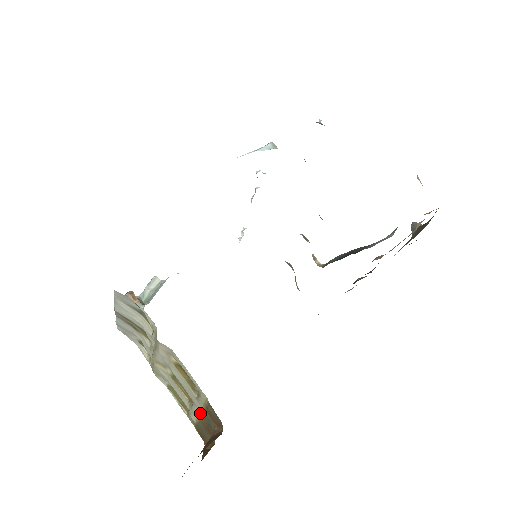
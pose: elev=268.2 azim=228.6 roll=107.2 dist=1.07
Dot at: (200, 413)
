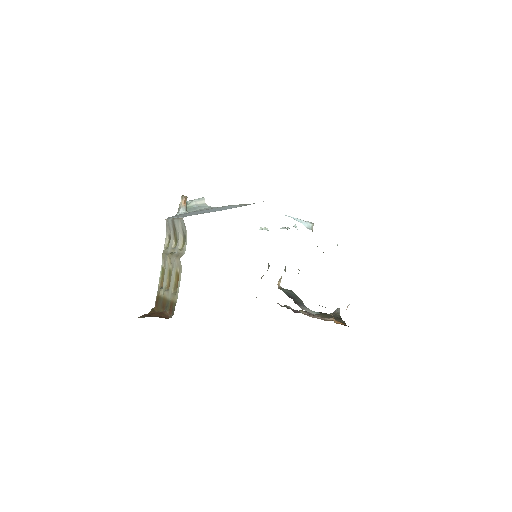
Dot at: (167, 298)
